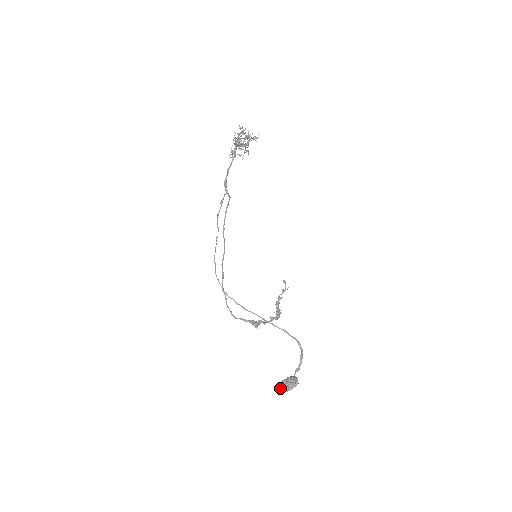
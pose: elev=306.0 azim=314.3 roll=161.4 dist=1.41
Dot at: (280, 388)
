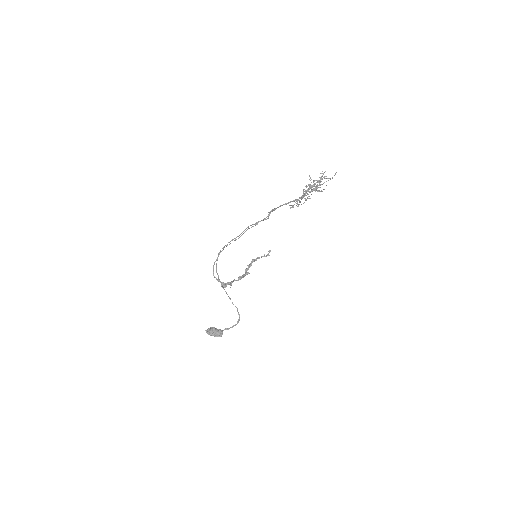
Dot at: (209, 333)
